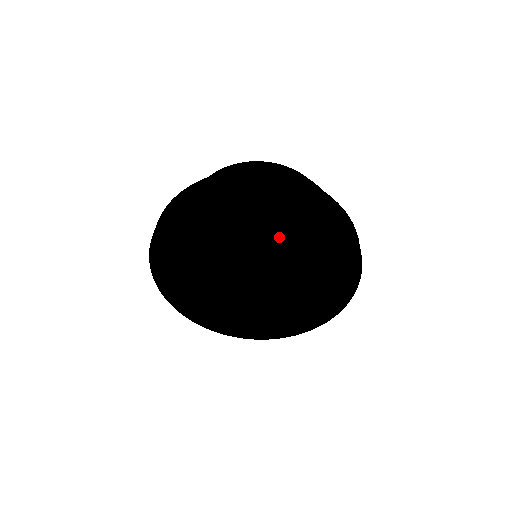
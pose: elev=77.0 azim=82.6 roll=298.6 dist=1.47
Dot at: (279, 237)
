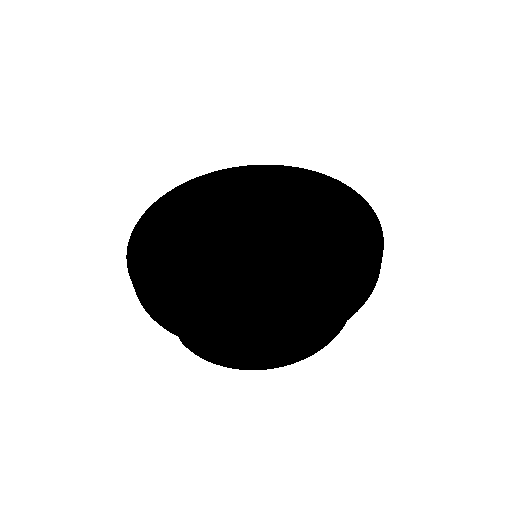
Dot at: (244, 180)
